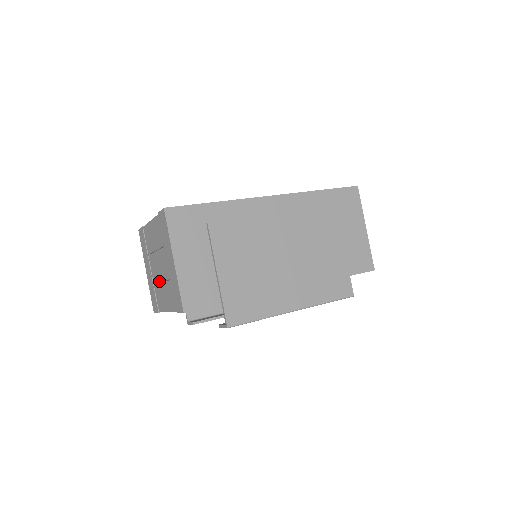
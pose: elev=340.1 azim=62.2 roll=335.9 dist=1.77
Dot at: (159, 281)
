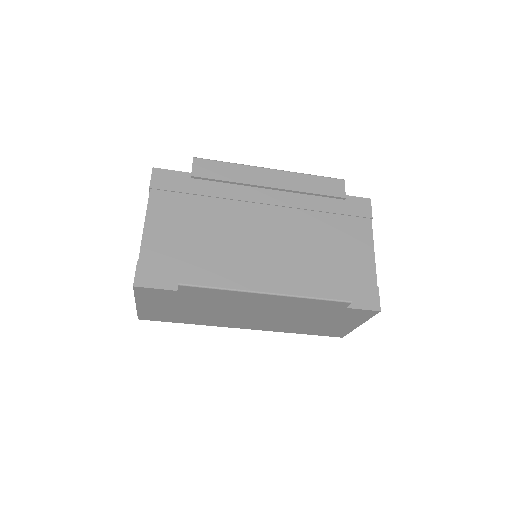
Dot at: occluded
